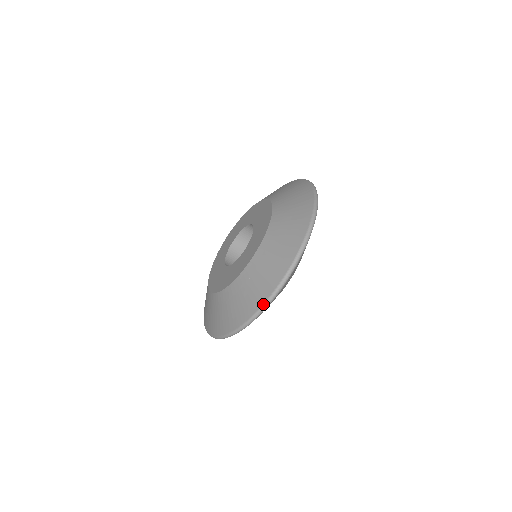
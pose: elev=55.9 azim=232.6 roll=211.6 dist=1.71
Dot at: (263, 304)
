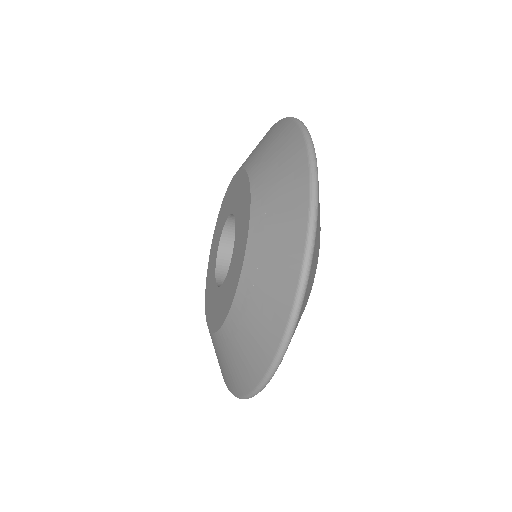
Dot at: (306, 239)
